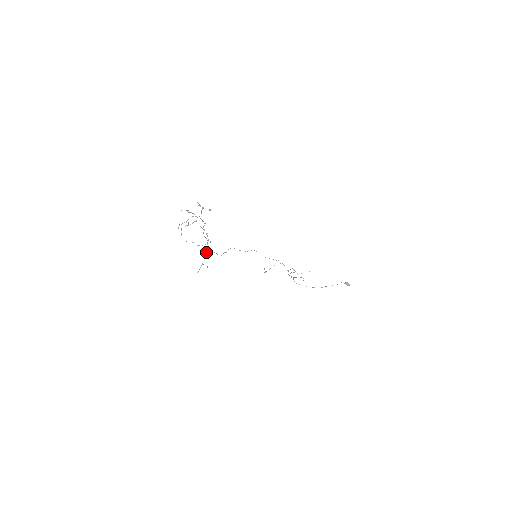
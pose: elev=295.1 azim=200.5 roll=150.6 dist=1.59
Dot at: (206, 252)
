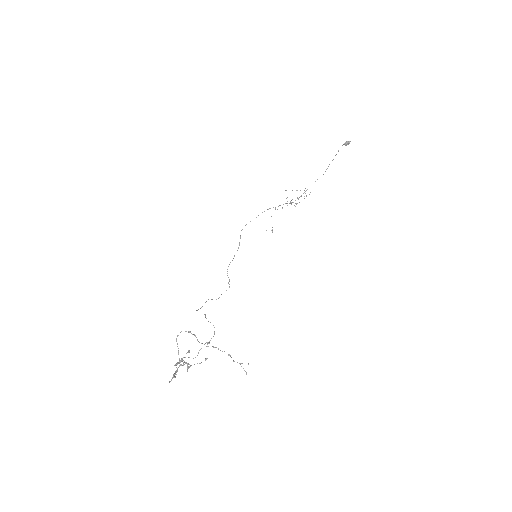
Dot at: occluded
